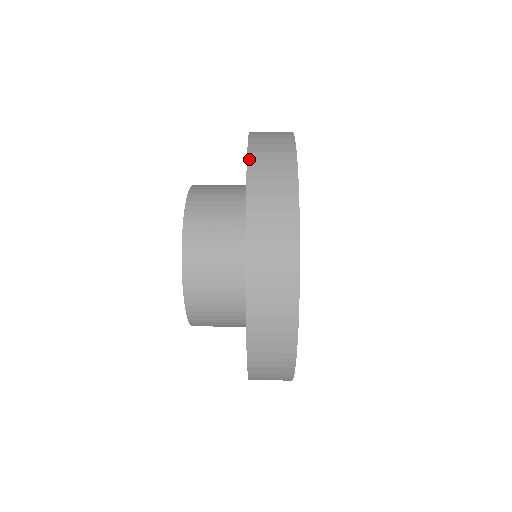
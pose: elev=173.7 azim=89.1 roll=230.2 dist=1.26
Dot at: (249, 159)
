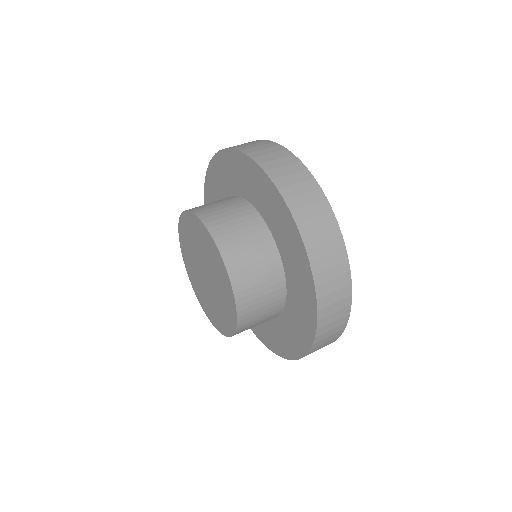
Dot at: (258, 163)
